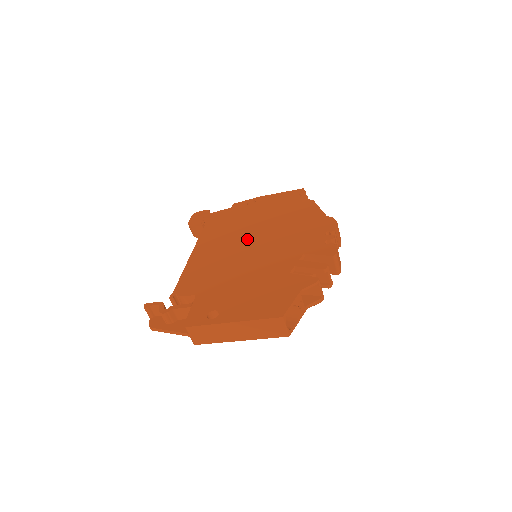
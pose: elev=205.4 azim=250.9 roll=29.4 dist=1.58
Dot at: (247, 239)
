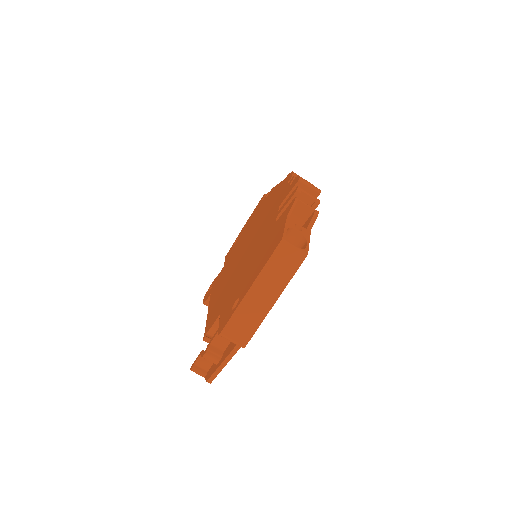
Dot at: (240, 253)
